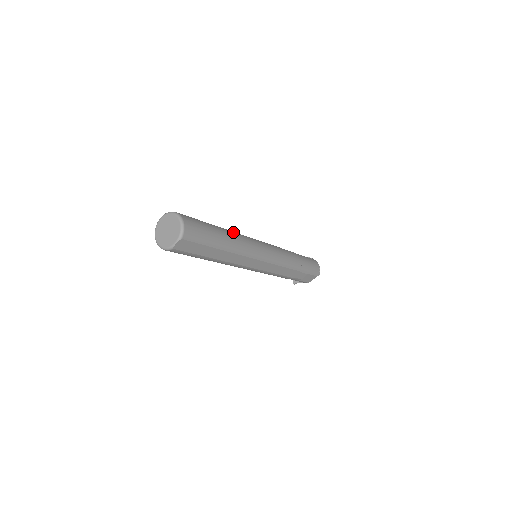
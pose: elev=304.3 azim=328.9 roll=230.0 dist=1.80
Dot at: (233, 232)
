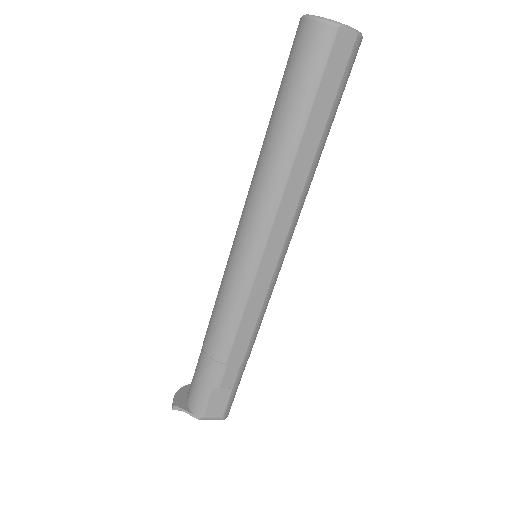
Dot at: occluded
